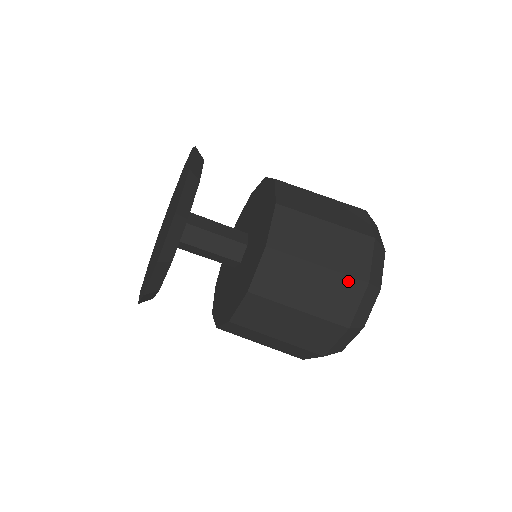
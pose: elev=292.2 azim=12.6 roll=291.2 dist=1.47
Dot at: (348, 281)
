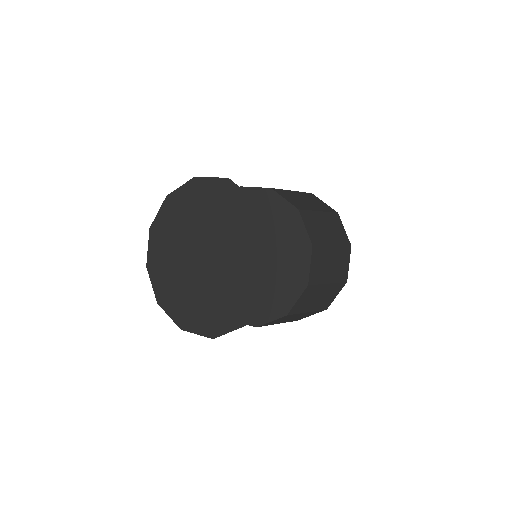
Dot at: (333, 216)
